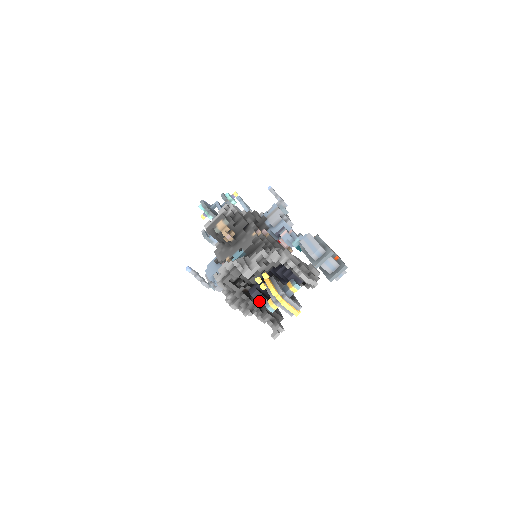
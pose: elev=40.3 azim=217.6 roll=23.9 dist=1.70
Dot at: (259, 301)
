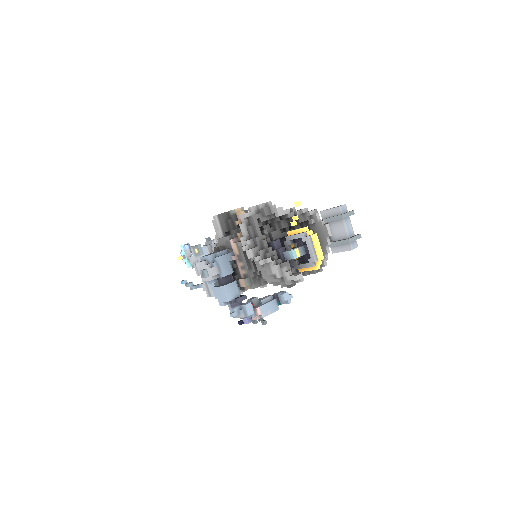
Dot at: (280, 250)
